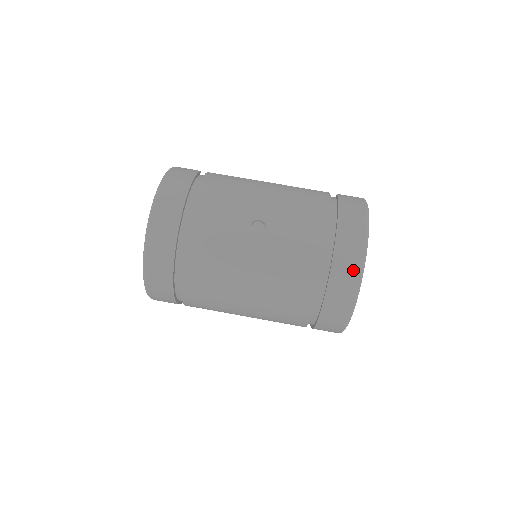
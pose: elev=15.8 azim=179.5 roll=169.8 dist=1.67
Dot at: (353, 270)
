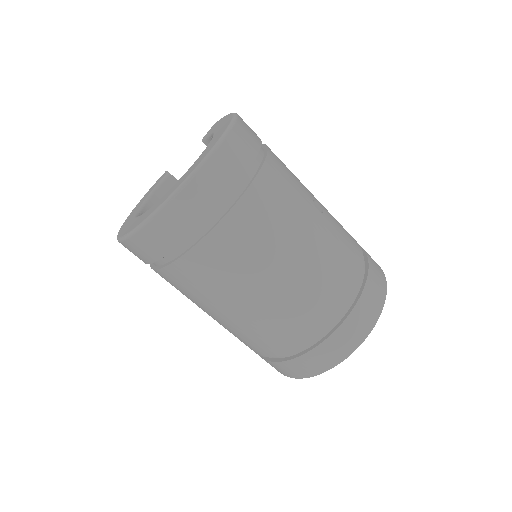
Dot at: (381, 291)
